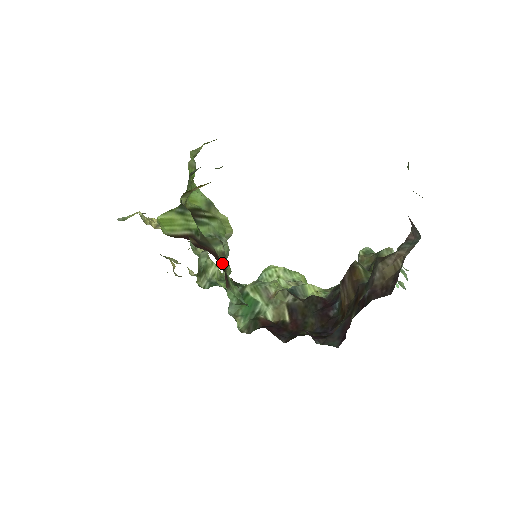
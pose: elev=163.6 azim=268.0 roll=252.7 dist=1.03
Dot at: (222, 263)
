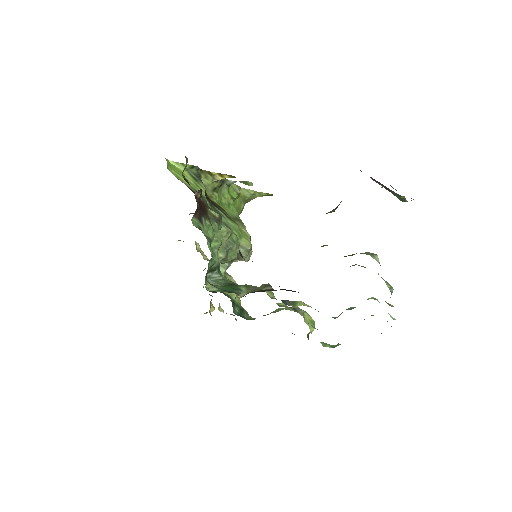
Dot at: (209, 218)
